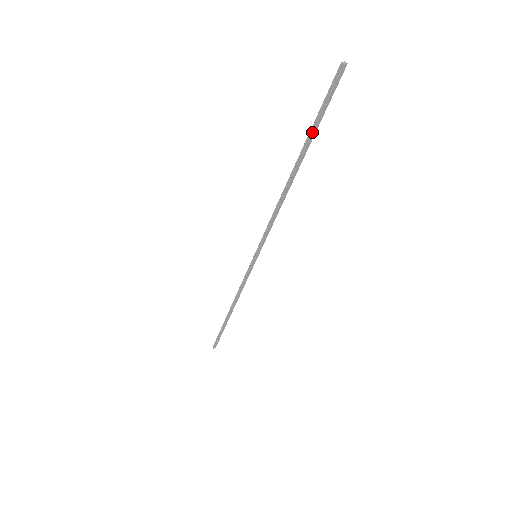
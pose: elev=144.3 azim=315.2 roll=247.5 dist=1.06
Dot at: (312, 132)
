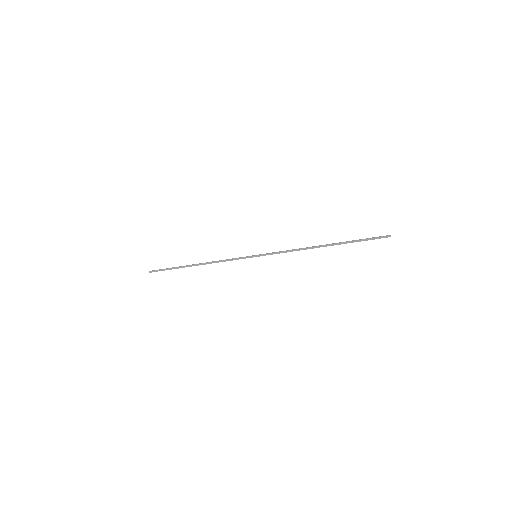
Dot at: (353, 242)
